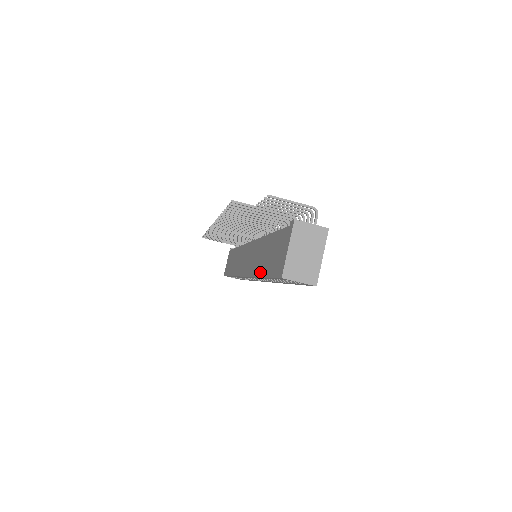
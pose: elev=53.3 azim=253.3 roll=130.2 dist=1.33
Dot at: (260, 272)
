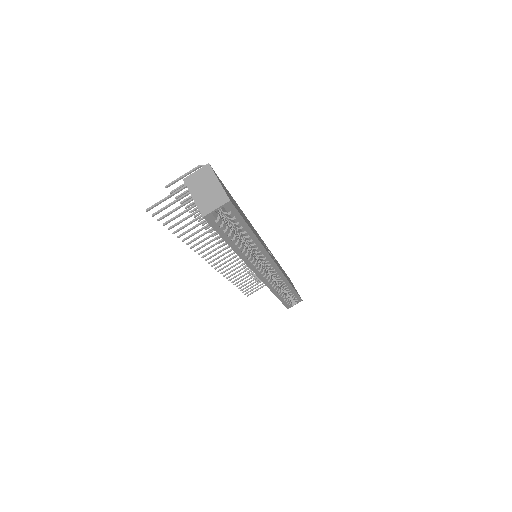
Dot at: occluded
